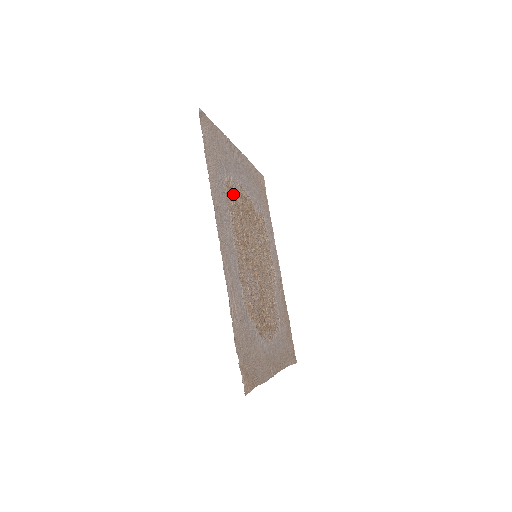
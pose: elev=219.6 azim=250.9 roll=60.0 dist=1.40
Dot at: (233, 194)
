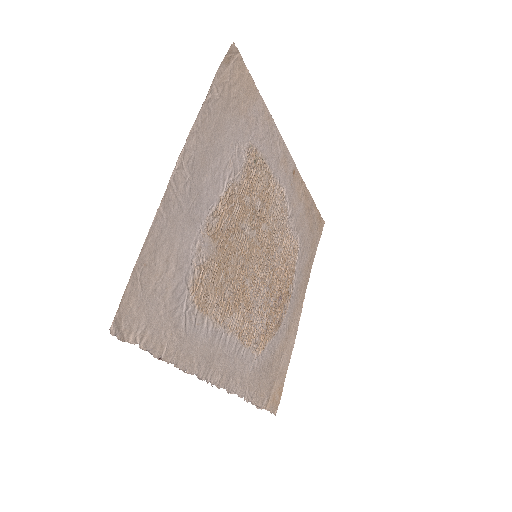
Dot at: (205, 276)
